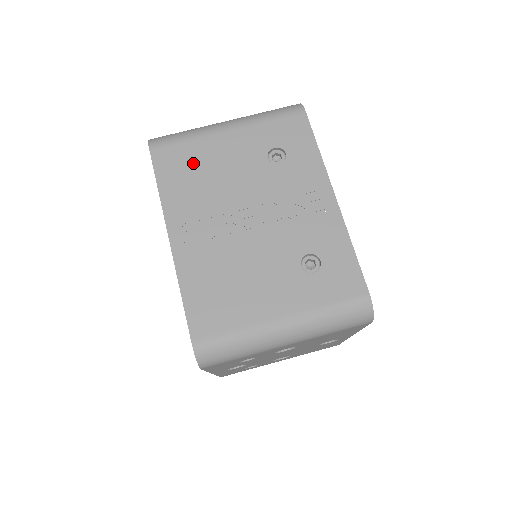
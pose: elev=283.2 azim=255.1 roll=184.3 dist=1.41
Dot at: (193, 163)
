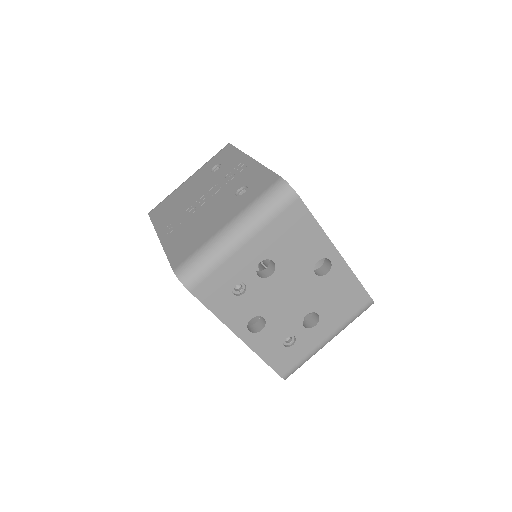
Dot at: (171, 202)
